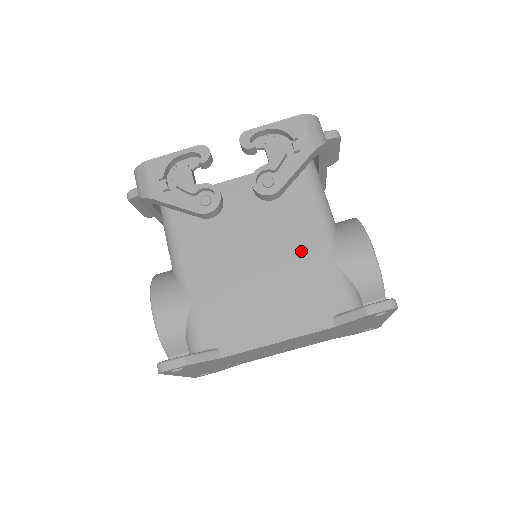
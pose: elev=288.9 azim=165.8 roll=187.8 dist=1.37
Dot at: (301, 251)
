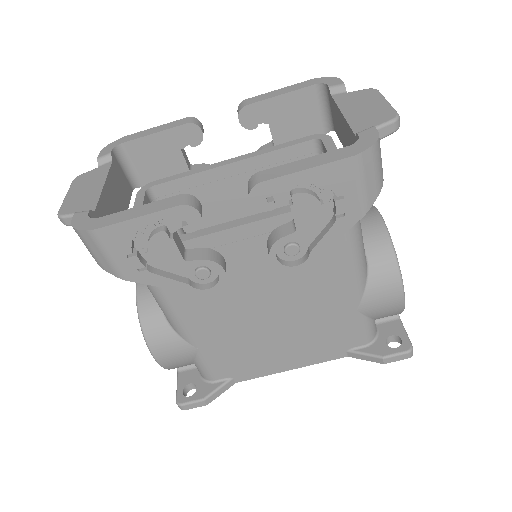
Dot at: (323, 303)
